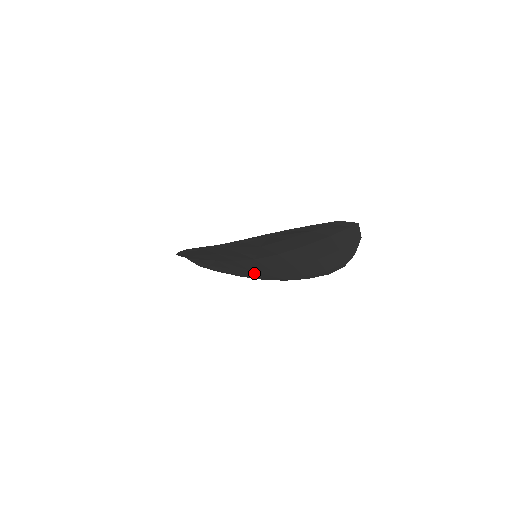
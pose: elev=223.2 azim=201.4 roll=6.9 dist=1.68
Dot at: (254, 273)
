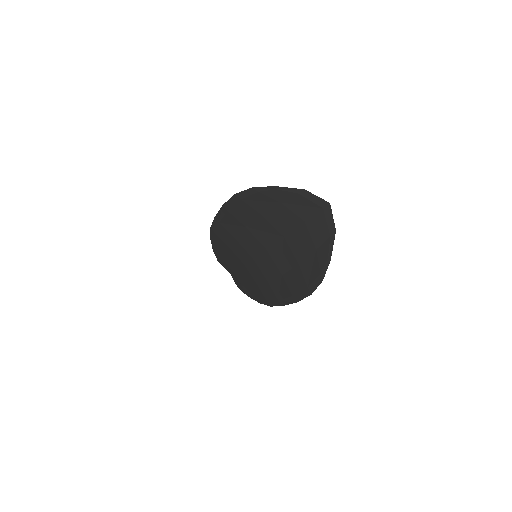
Dot at: (262, 291)
